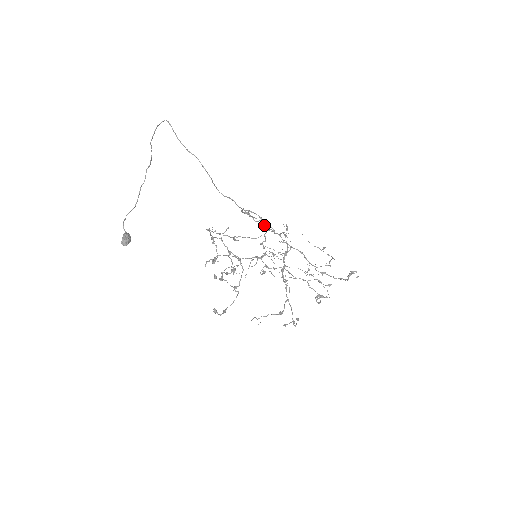
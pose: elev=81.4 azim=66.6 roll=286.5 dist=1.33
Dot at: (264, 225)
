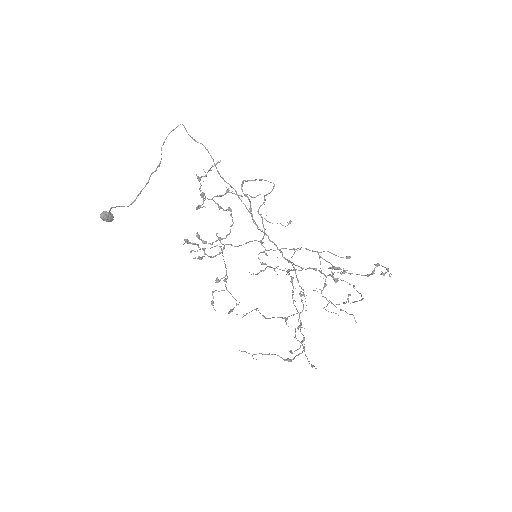
Dot at: (270, 240)
